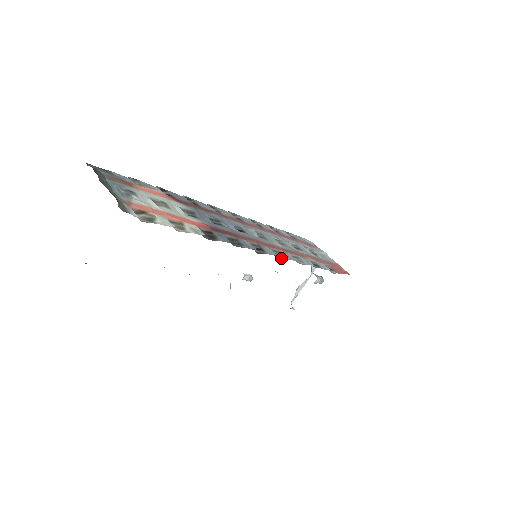
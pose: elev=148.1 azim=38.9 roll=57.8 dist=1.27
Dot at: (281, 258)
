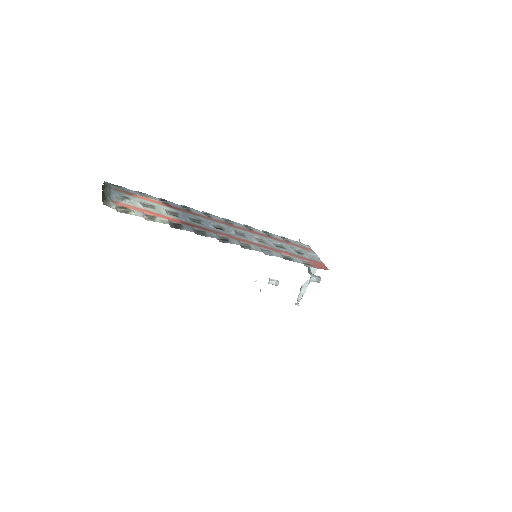
Dot at: (246, 248)
